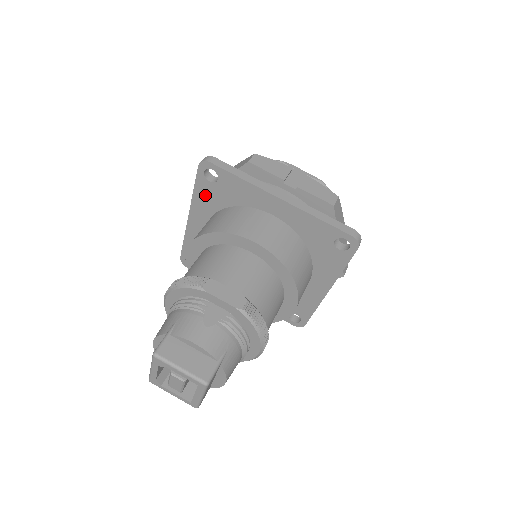
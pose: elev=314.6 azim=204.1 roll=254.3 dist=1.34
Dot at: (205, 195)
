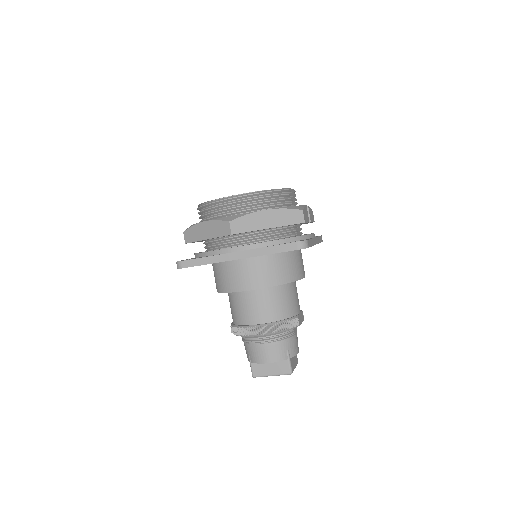
Dot at: occluded
